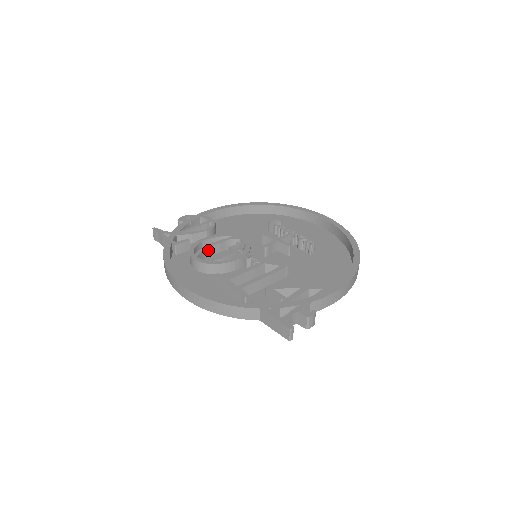
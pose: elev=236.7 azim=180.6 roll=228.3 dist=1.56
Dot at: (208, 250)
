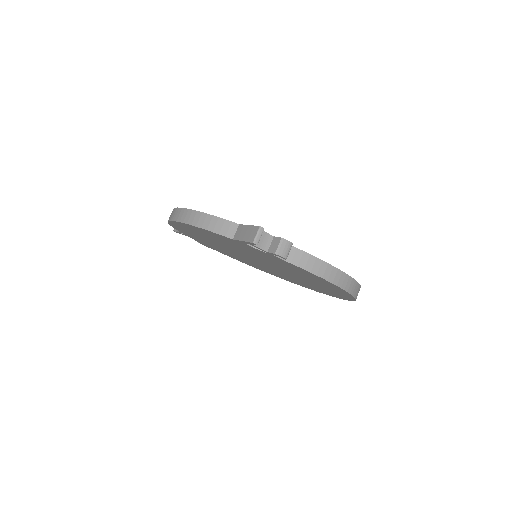
Dot at: occluded
